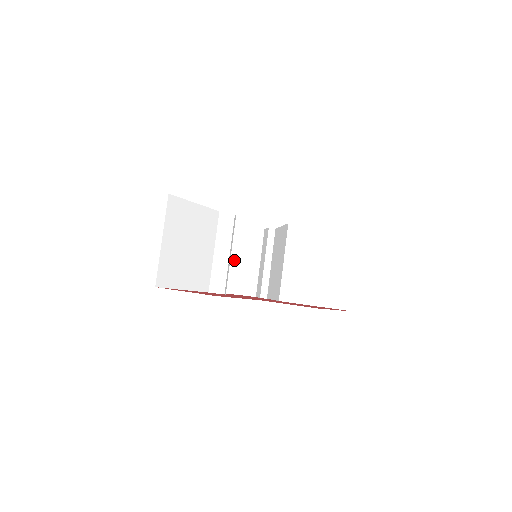
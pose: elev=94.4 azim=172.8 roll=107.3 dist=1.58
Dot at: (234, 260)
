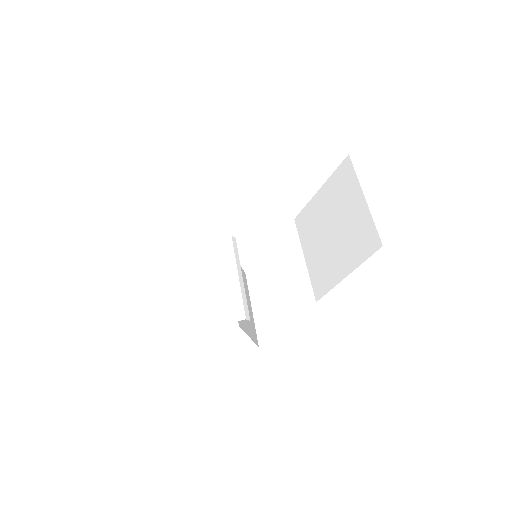
Dot at: (278, 302)
